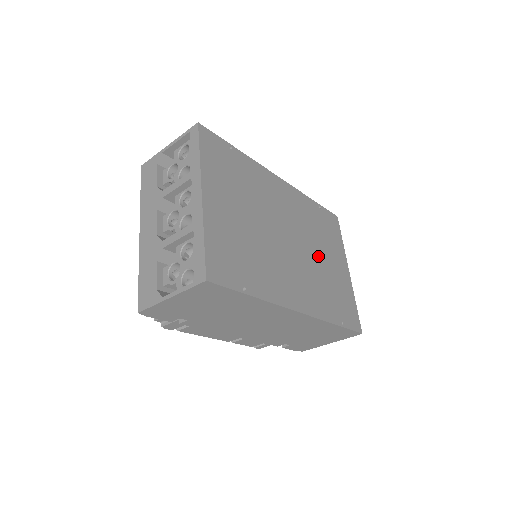
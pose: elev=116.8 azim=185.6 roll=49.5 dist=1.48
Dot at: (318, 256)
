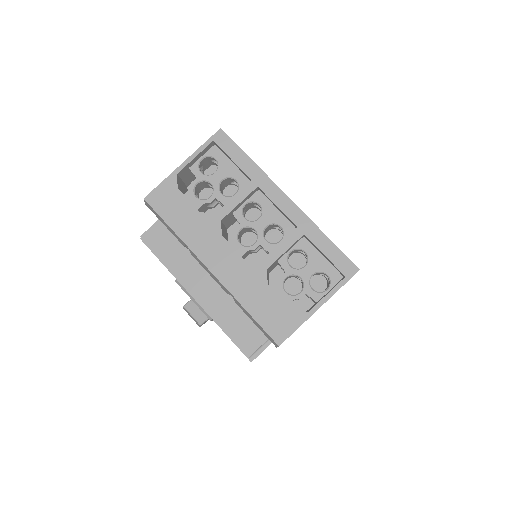
Dot at: occluded
